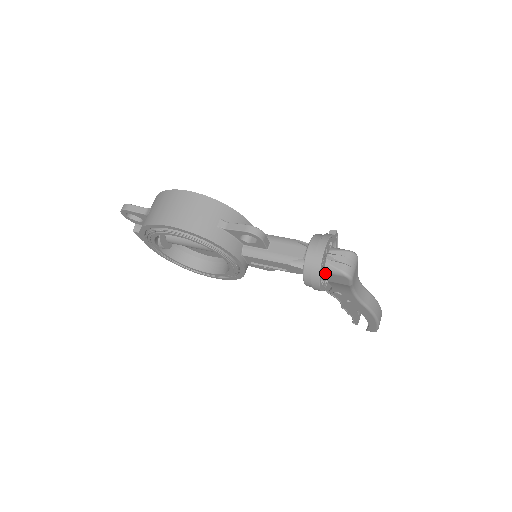
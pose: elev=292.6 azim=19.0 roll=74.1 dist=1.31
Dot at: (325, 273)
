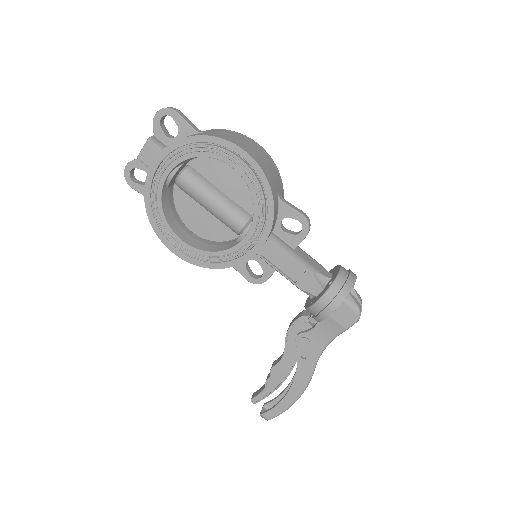
Dot at: occluded
